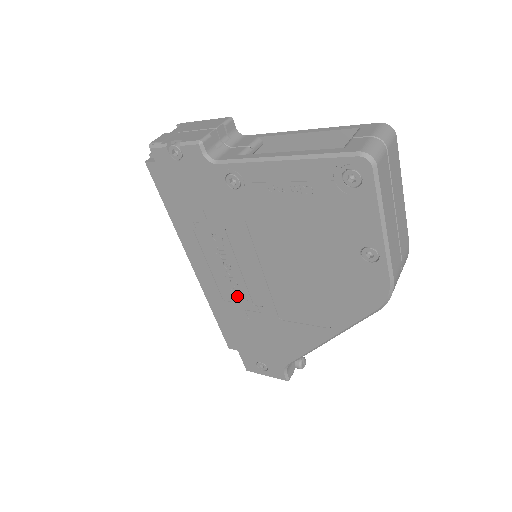
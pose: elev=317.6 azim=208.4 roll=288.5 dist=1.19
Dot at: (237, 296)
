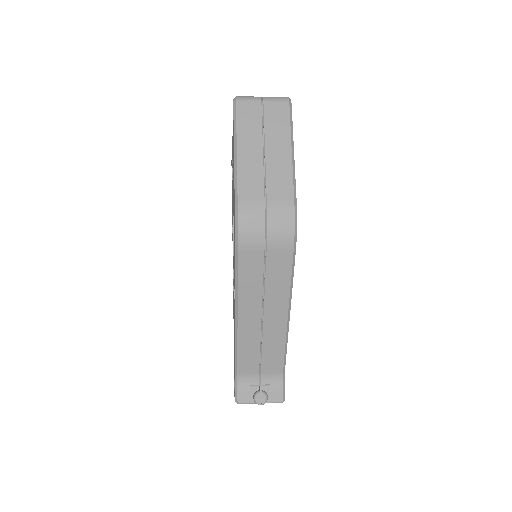
Dot at: occluded
